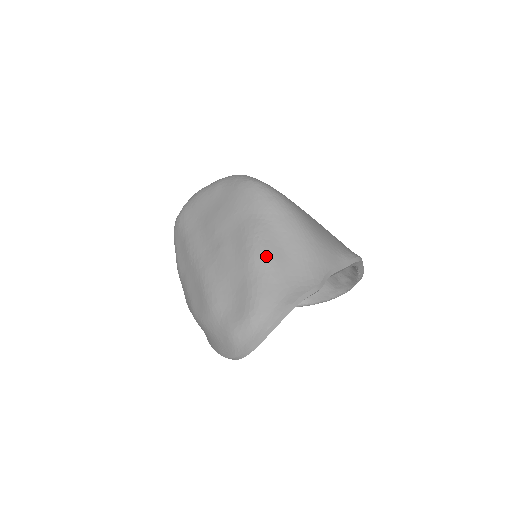
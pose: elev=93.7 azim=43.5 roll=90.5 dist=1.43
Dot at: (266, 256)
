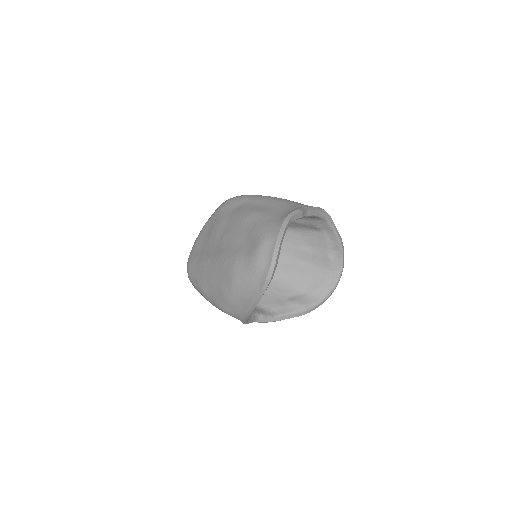
Dot at: (255, 212)
